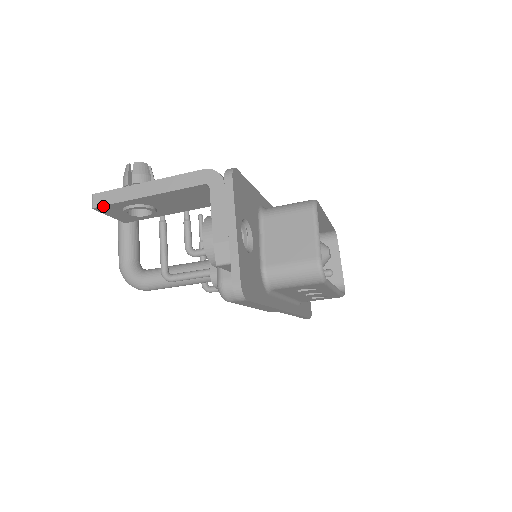
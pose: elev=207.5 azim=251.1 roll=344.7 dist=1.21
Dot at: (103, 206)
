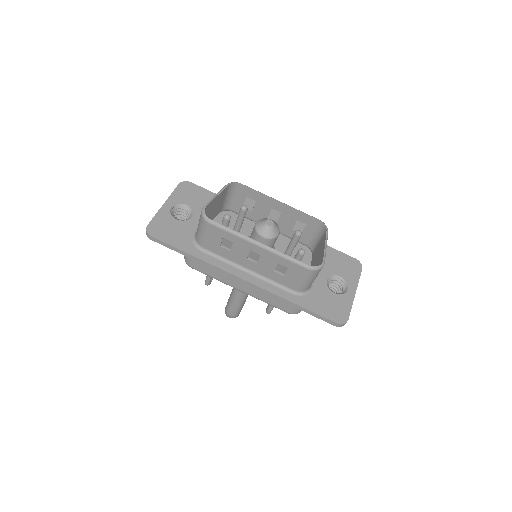
Dot at: occluded
